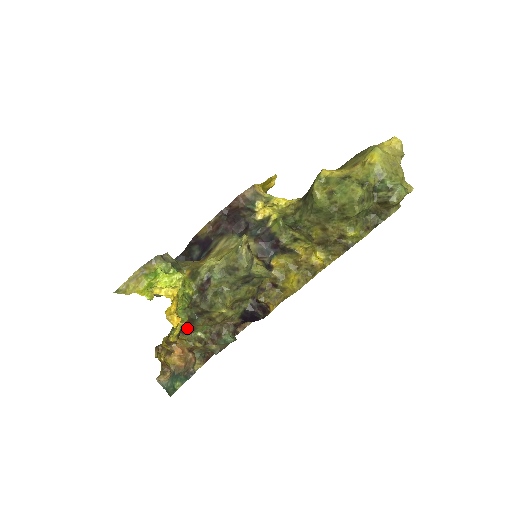
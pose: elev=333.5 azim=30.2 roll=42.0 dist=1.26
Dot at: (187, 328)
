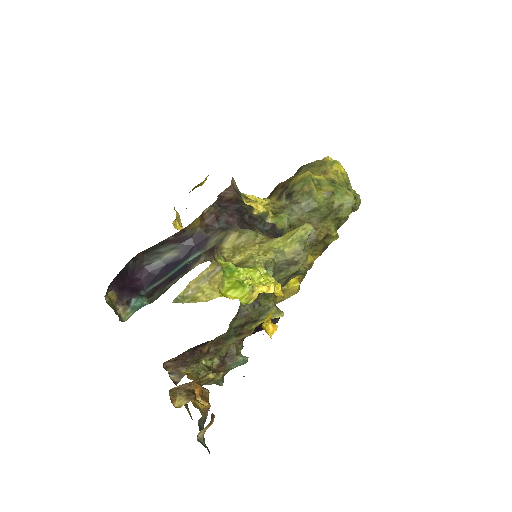
Dot at: (204, 354)
